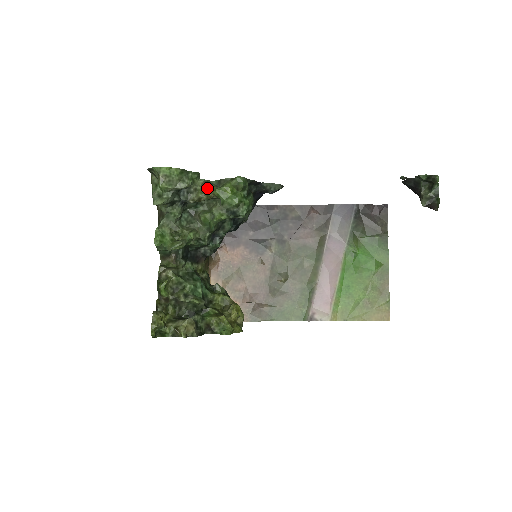
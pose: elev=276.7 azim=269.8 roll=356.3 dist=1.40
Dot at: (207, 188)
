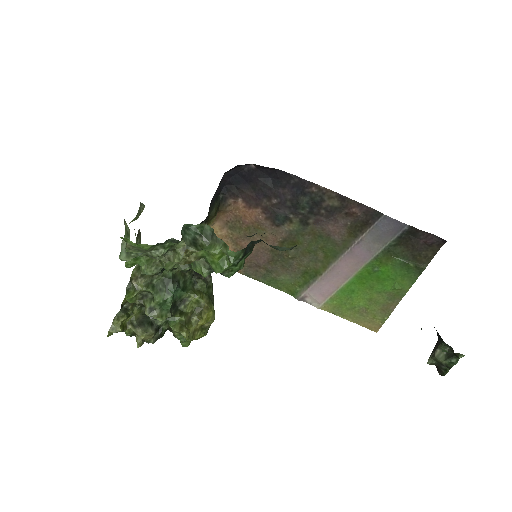
Dot at: (188, 254)
